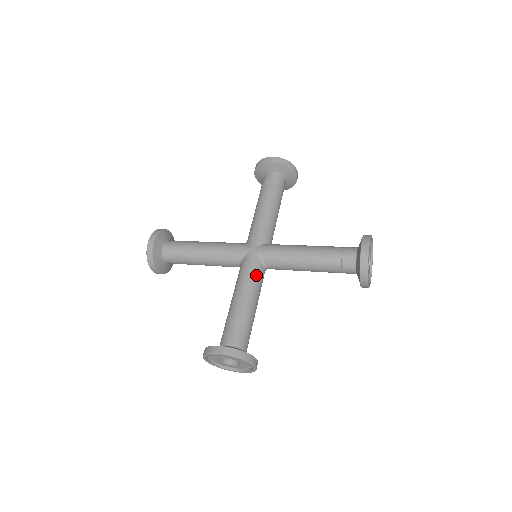
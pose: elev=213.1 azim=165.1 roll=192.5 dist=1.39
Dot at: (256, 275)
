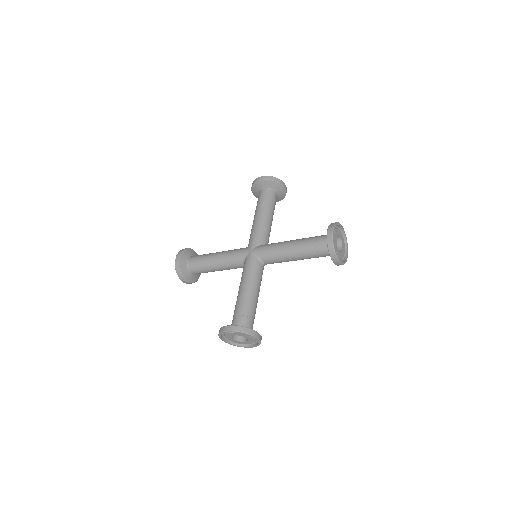
Dot at: (255, 270)
